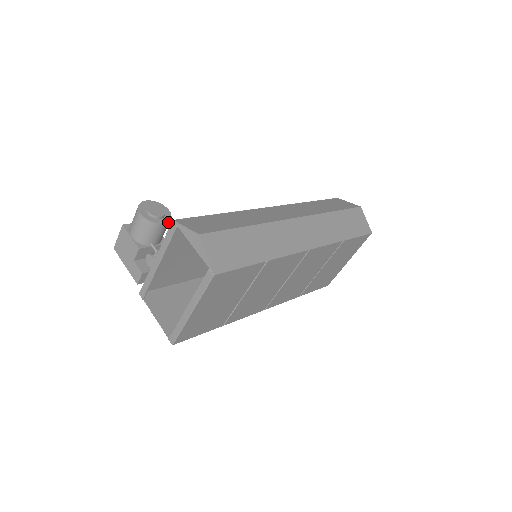
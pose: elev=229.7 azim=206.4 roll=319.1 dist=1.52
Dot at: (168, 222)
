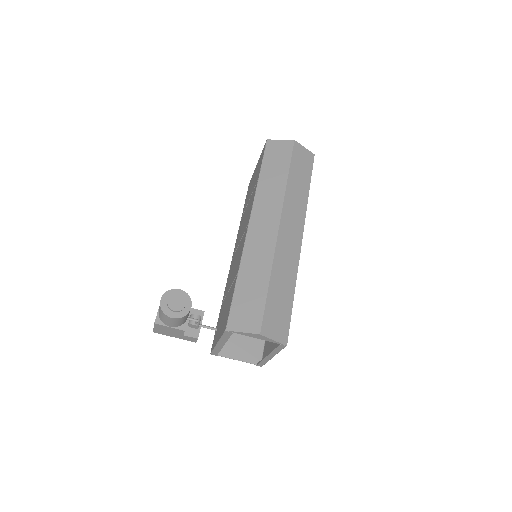
Dot at: (191, 301)
